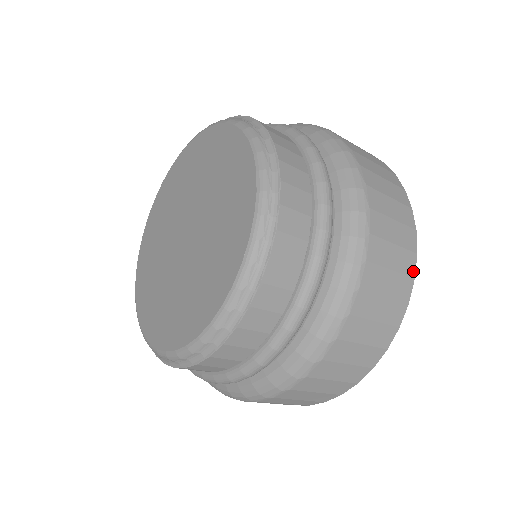
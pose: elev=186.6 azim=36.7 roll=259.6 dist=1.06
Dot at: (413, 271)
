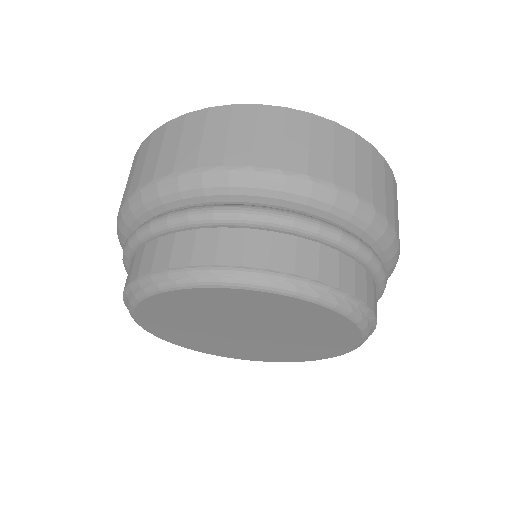
Dot at: occluded
